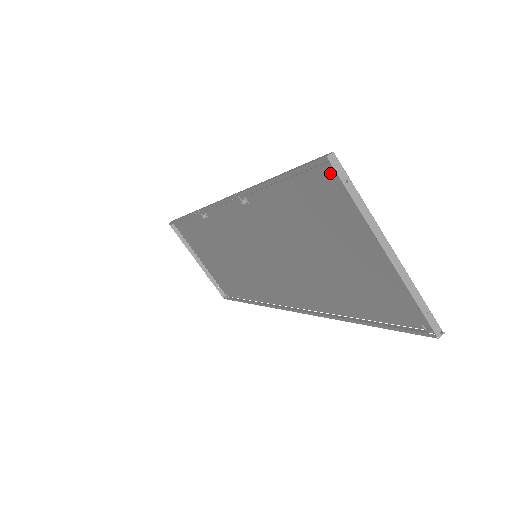
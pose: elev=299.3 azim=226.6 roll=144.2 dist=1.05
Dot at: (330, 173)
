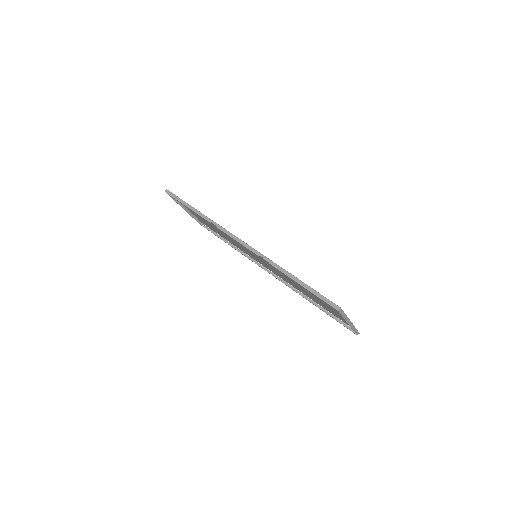
Dot at: occluded
